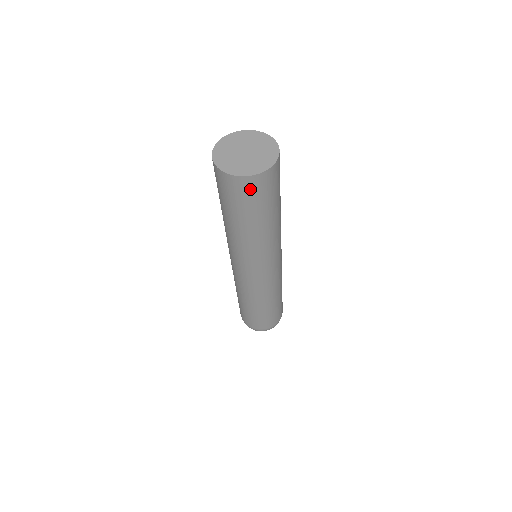
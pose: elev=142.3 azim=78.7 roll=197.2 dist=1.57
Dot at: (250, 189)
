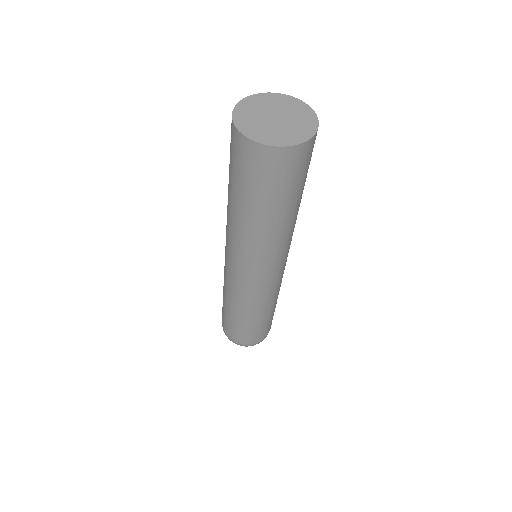
Dot at: (310, 153)
